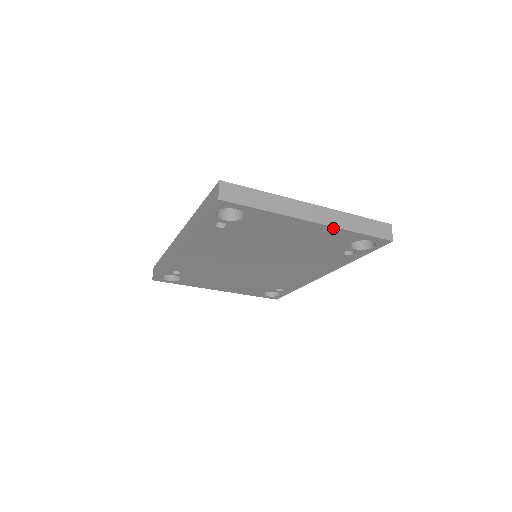
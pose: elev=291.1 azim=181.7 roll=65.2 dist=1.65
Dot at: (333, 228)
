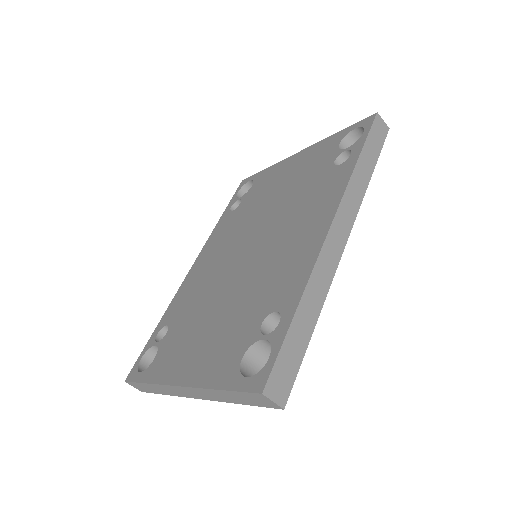
Dot at: occluded
